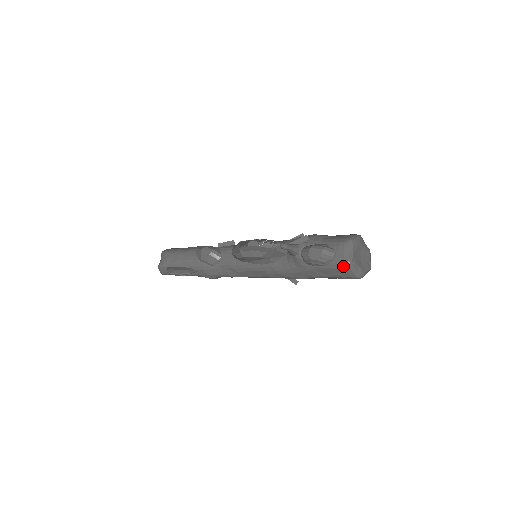
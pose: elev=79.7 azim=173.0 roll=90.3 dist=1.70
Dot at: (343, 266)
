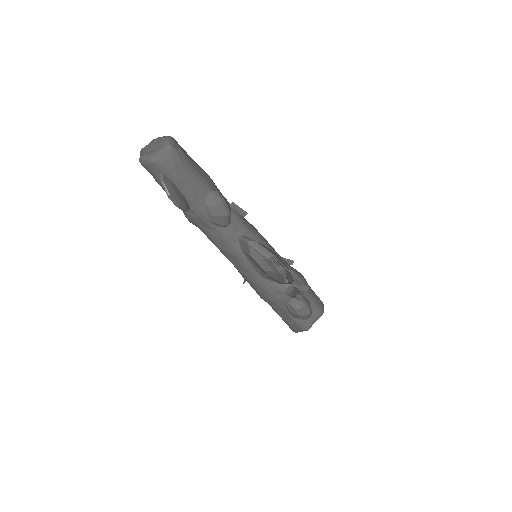
Dot at: (303, 328)
